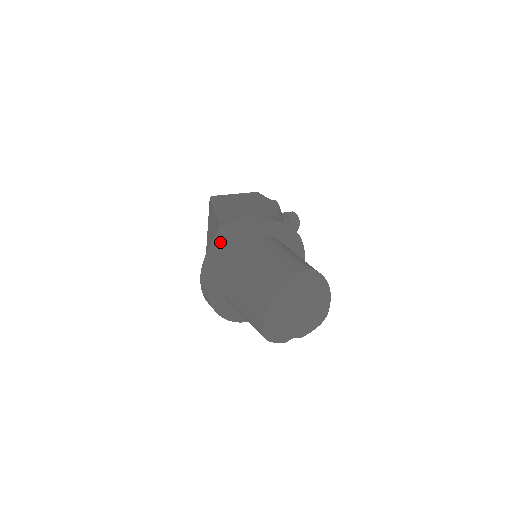
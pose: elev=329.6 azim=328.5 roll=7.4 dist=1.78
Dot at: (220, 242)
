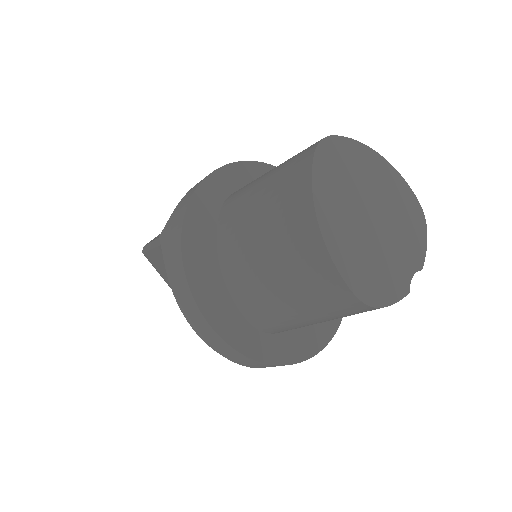
Dot at: (173, 250)
